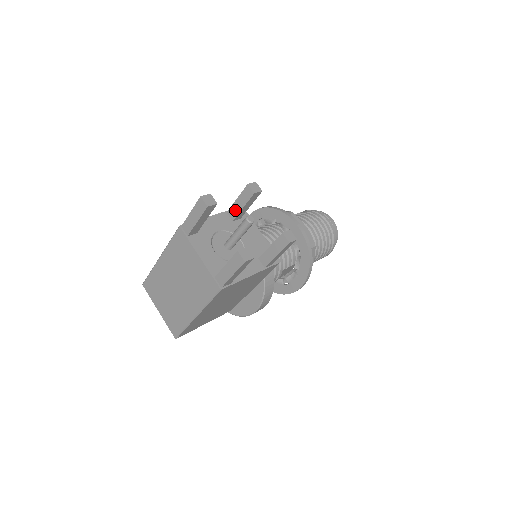
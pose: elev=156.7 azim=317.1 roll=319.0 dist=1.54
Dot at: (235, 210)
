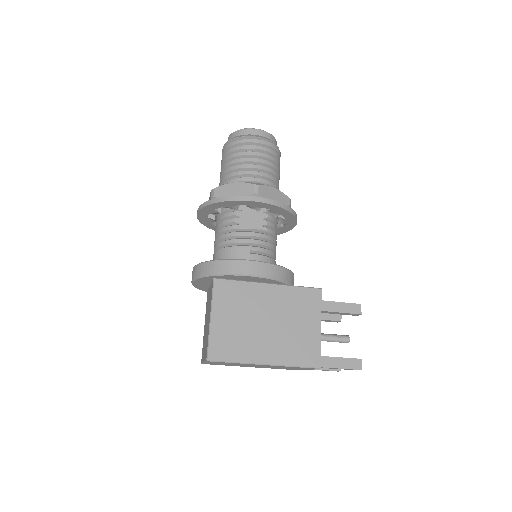
Dot at: (330, 313)
